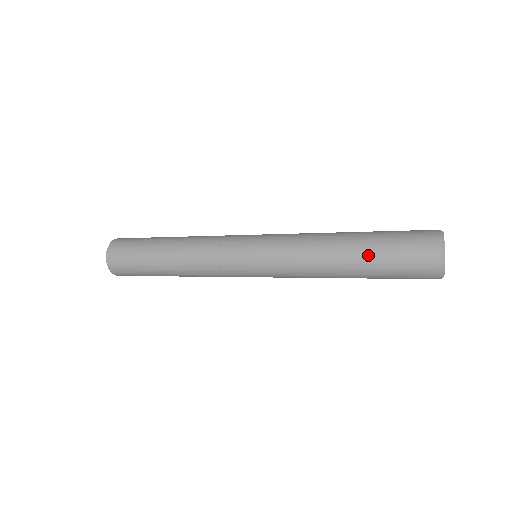
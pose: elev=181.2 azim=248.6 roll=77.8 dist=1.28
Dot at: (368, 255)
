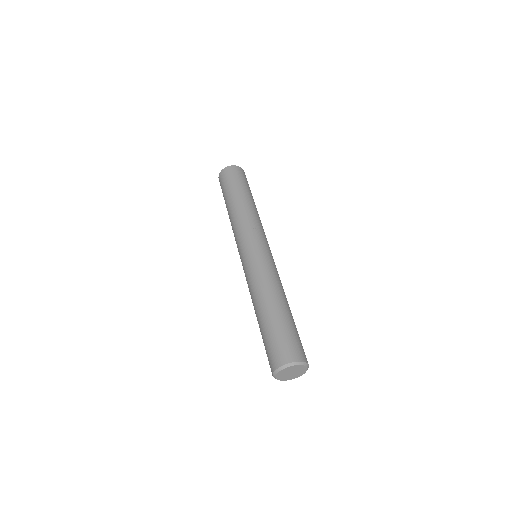
Dot at: occluded
